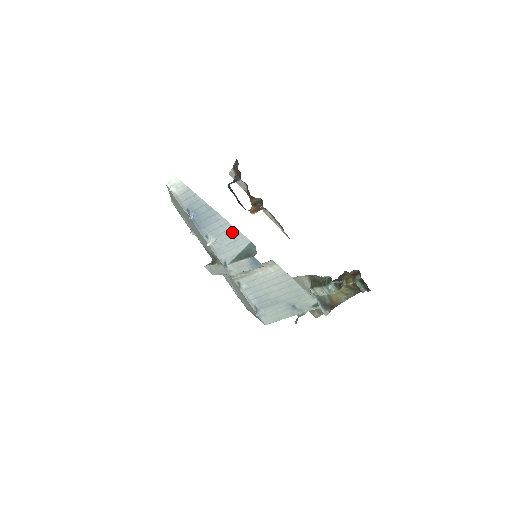
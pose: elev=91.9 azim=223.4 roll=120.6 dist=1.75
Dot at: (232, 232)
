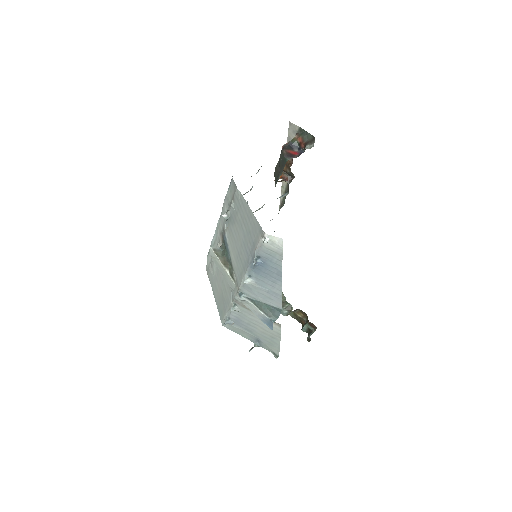
Dot at: (275, 295)
